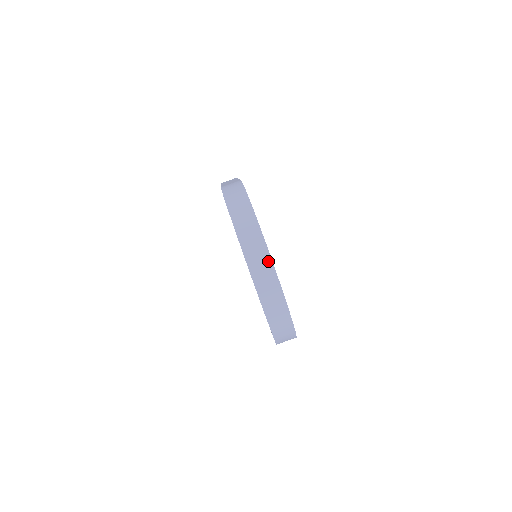
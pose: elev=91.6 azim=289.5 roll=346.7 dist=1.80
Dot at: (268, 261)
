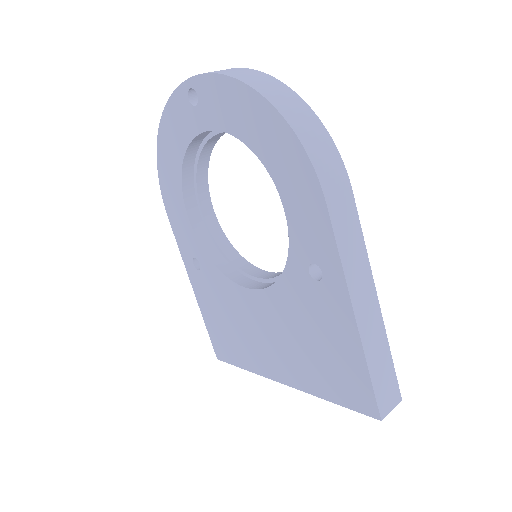
Dot at: occluded
